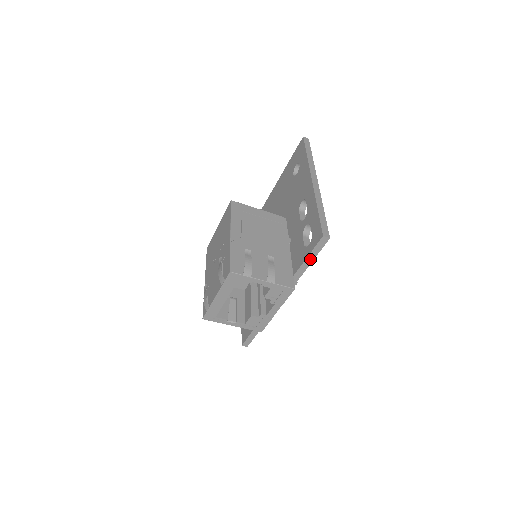
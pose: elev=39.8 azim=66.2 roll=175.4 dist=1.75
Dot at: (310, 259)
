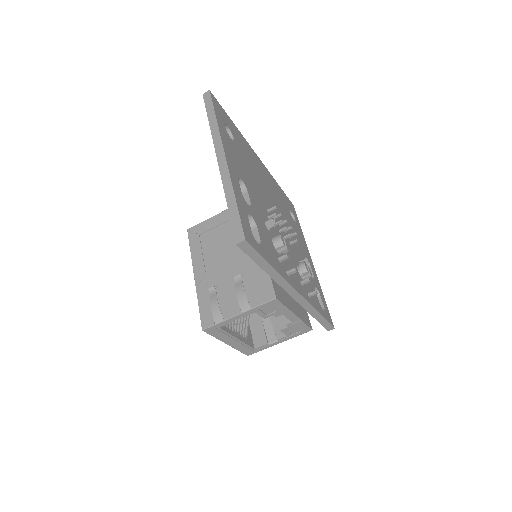
Dot at: (261, 262)
